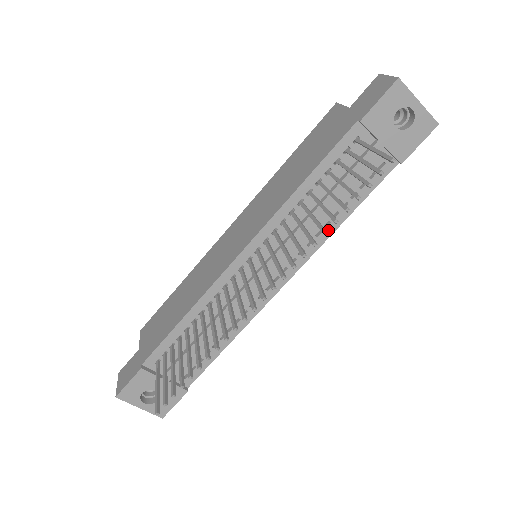
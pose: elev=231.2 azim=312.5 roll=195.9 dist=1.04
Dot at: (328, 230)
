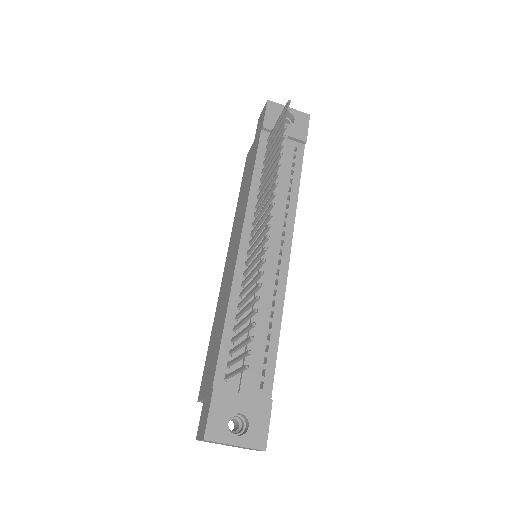
Dot at: (292, 202)
